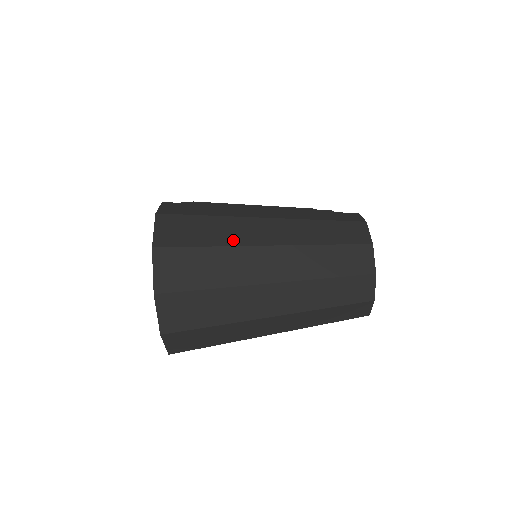
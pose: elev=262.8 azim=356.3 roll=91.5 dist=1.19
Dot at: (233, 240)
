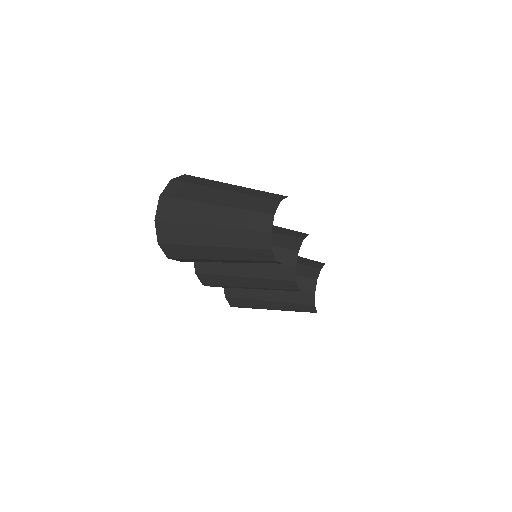
Dot at: (210, 185)
